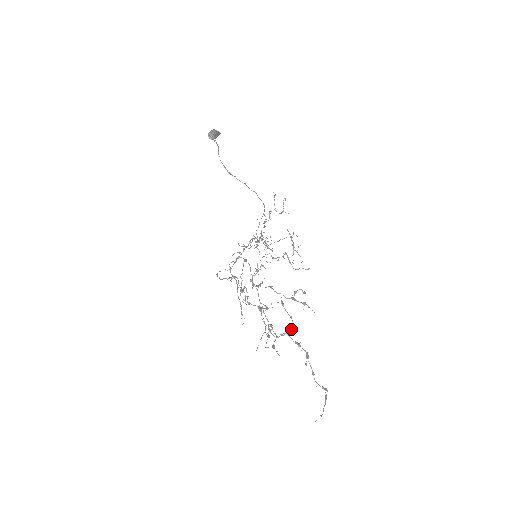
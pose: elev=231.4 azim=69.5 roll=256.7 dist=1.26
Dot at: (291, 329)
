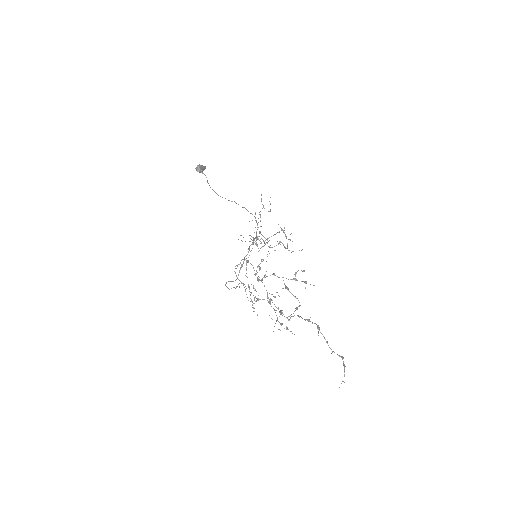
Dot at: (299, 306)
